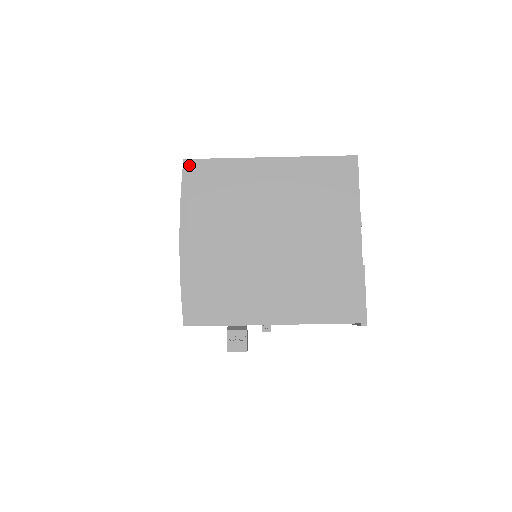
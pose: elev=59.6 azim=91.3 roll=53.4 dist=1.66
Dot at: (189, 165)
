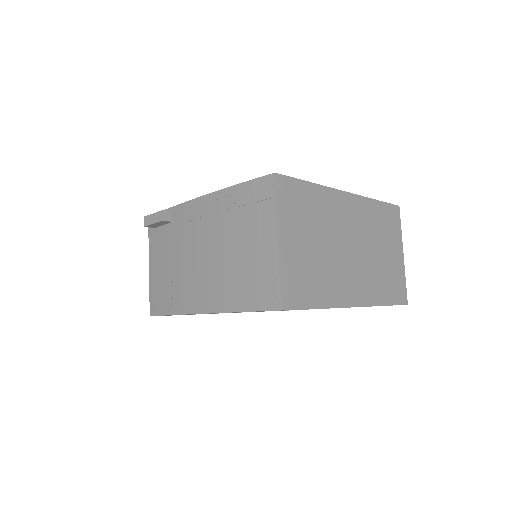
Dot at: occluded
